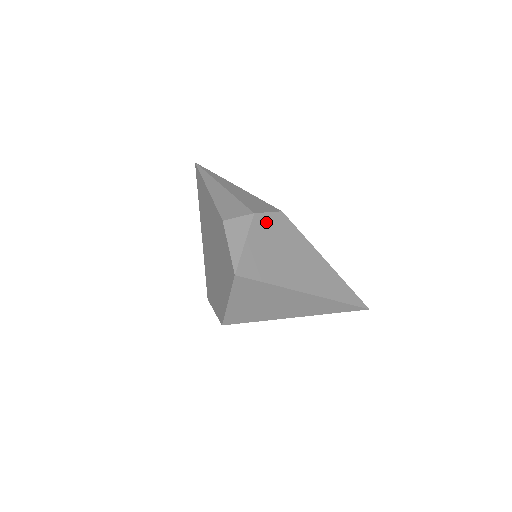
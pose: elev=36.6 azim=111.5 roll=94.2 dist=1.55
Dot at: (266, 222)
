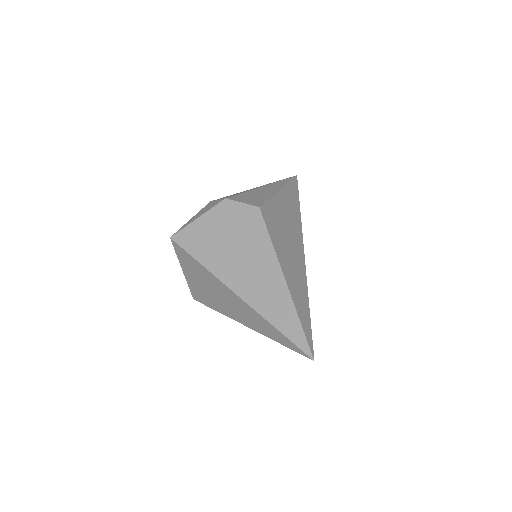
Dot at: (233, 210)
